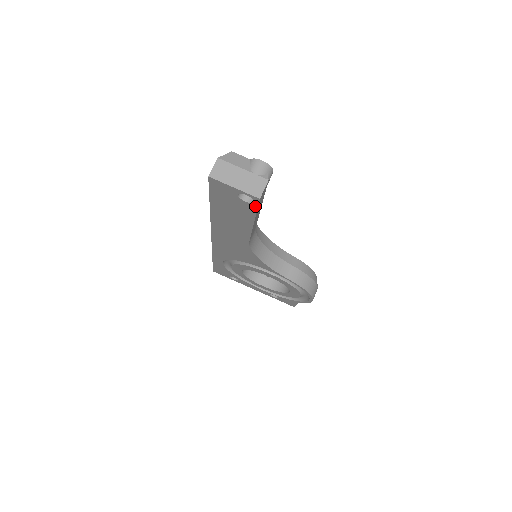
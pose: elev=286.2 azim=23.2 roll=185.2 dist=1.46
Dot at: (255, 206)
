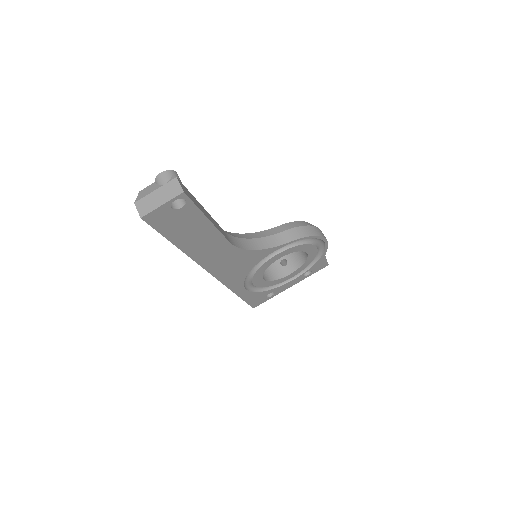
Dot at: (190, 203)
